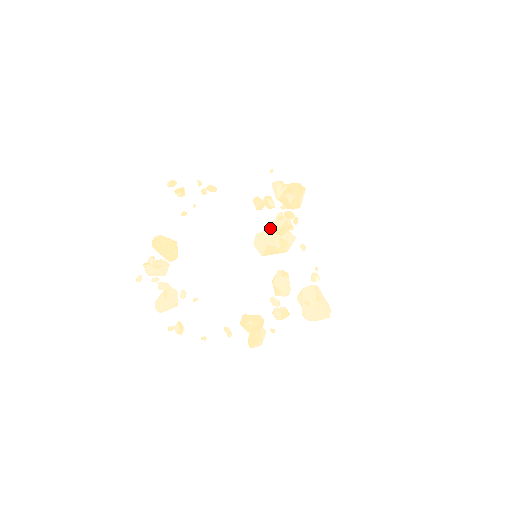
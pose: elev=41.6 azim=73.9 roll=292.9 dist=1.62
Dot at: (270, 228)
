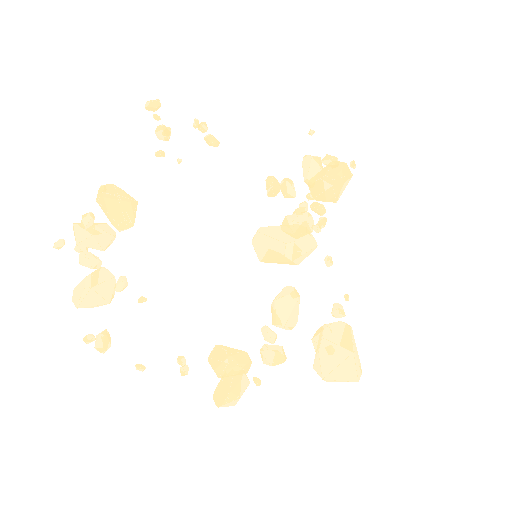
Dot at: (282, 223)
